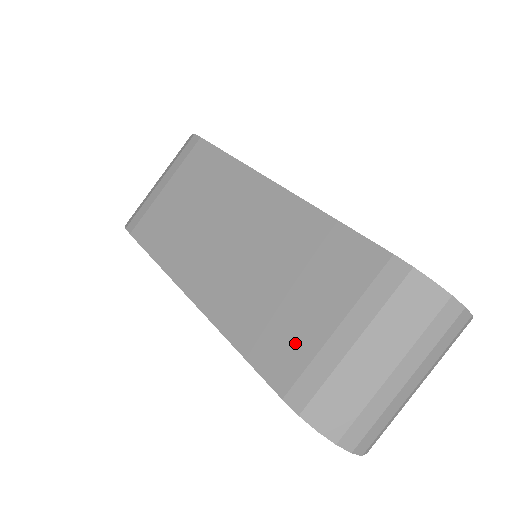
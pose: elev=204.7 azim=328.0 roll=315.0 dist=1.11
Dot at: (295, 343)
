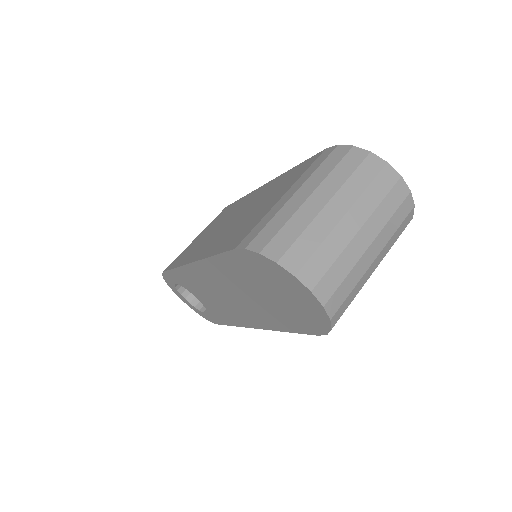
Dot at: (253, 222)
